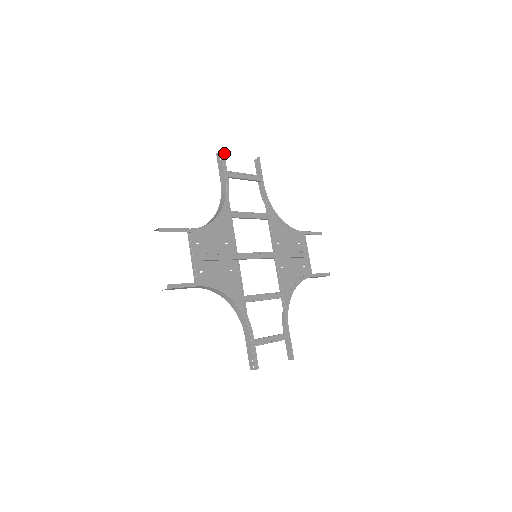
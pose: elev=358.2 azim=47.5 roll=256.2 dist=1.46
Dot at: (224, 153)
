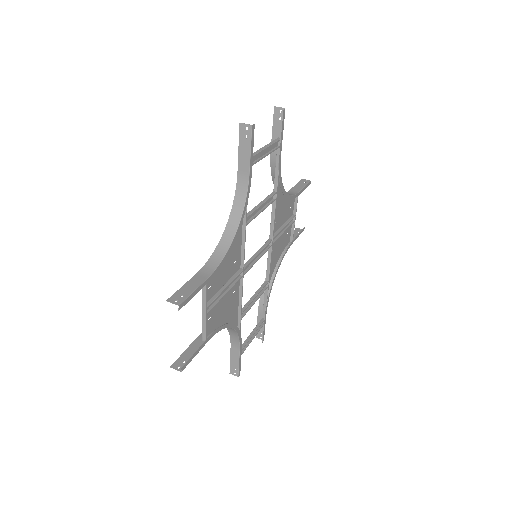
Dot at: (254, 128)
